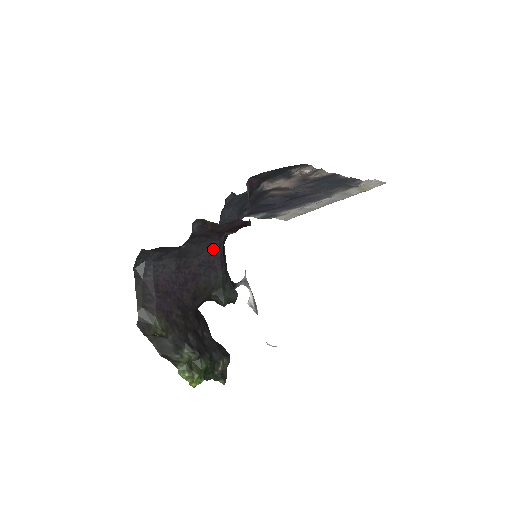
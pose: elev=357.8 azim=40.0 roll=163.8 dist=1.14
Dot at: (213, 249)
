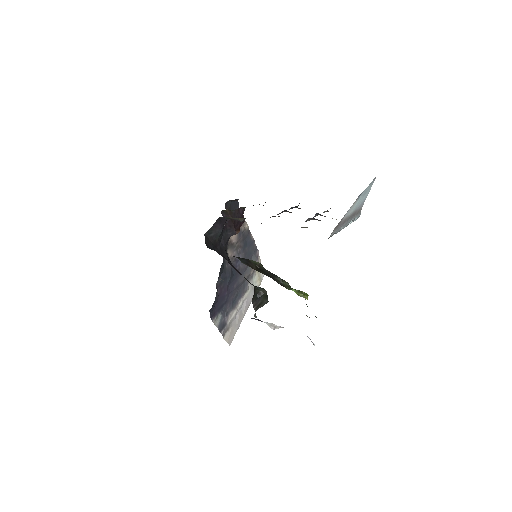
Dot at: (231, 263)
